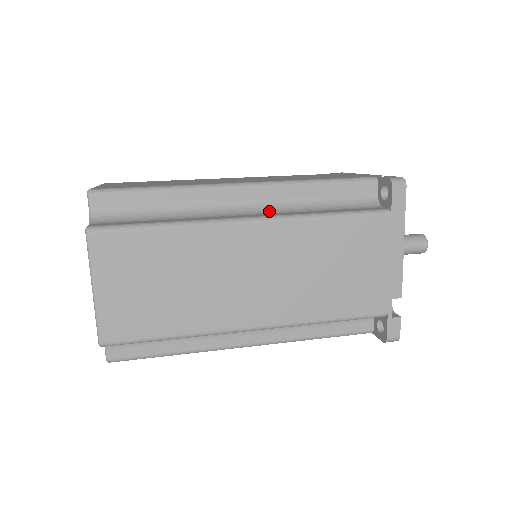
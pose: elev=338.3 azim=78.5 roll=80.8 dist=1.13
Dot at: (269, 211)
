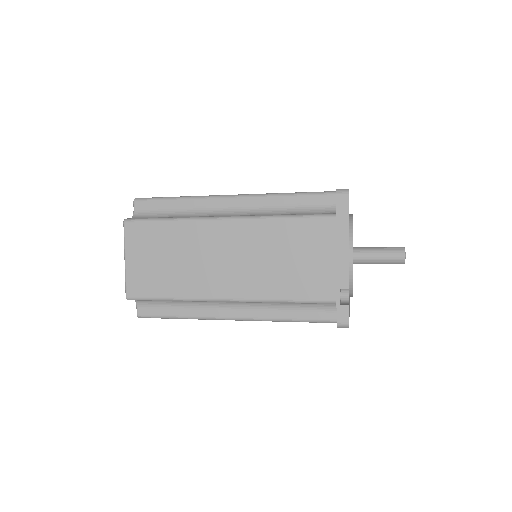
Dot at: (246, 214)
